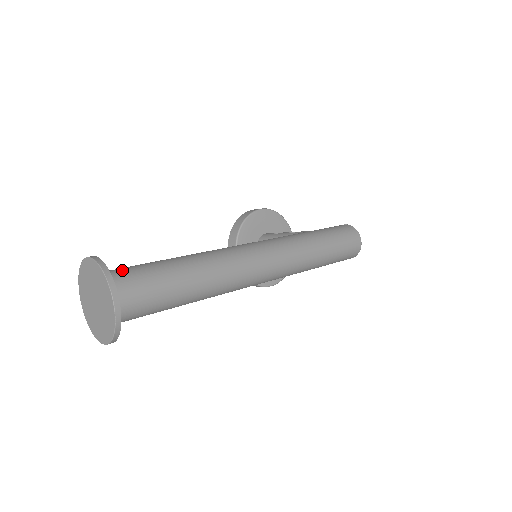
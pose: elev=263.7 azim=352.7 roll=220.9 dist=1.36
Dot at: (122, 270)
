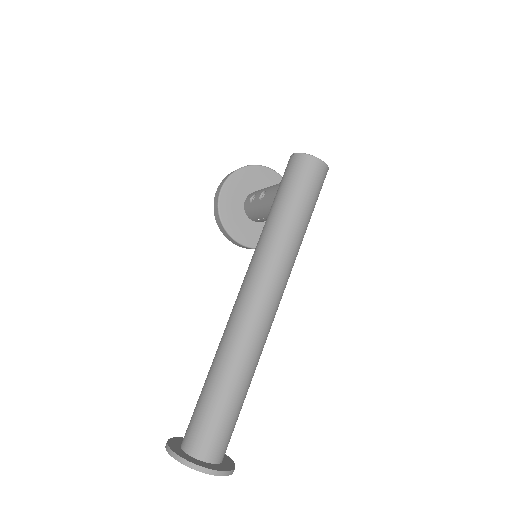
Dot at: (191, 433)
